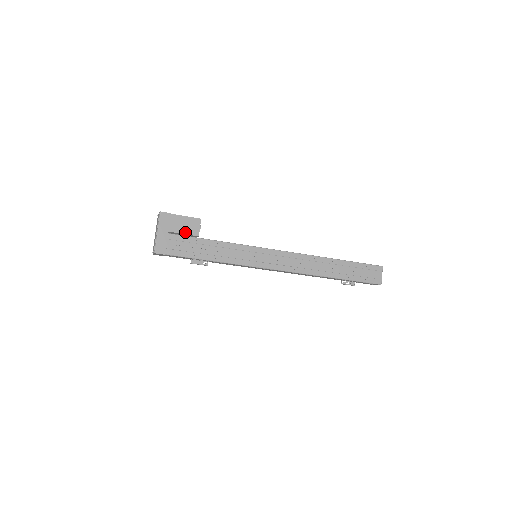
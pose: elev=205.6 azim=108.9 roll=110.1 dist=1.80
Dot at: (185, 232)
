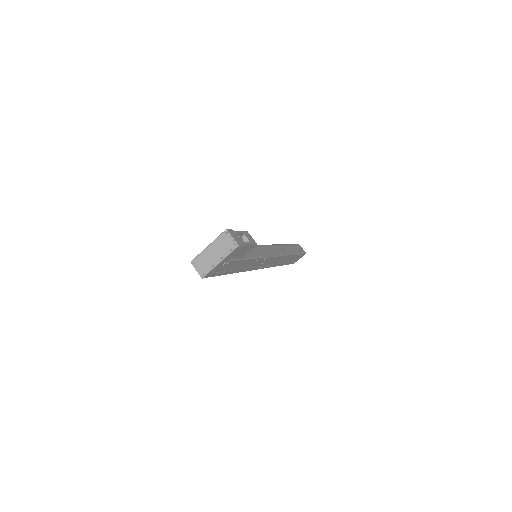
Dot at: (237, 256)
